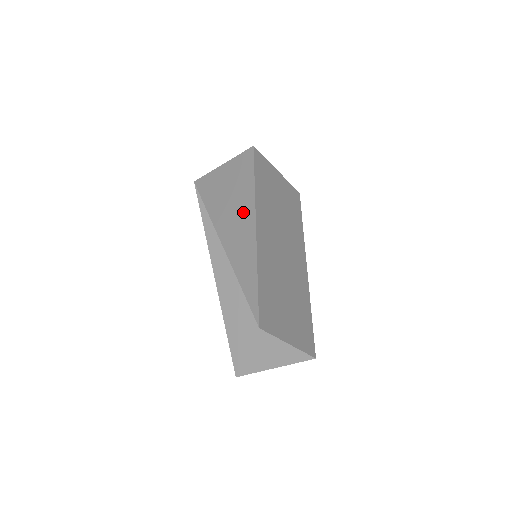
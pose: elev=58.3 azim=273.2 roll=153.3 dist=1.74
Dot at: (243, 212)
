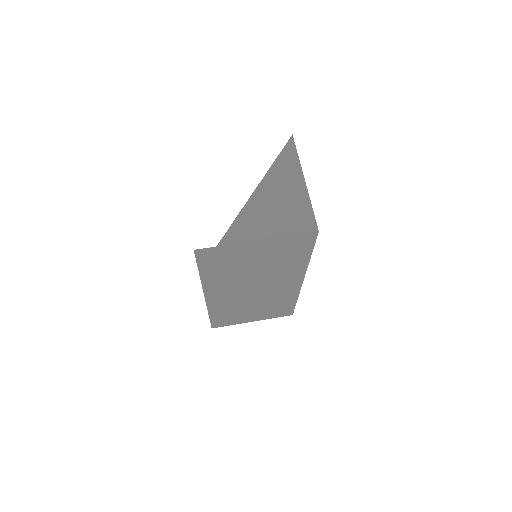
Dot at: occluded
